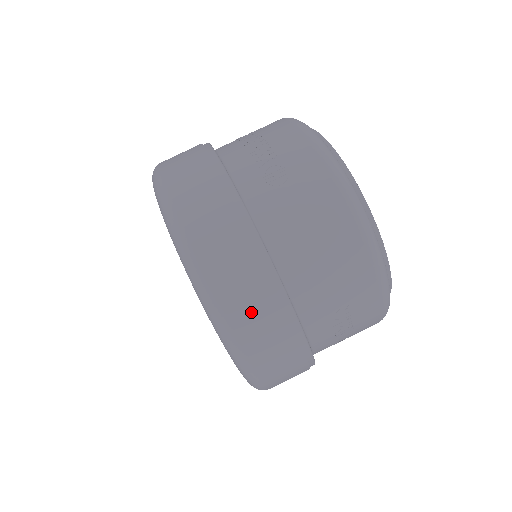
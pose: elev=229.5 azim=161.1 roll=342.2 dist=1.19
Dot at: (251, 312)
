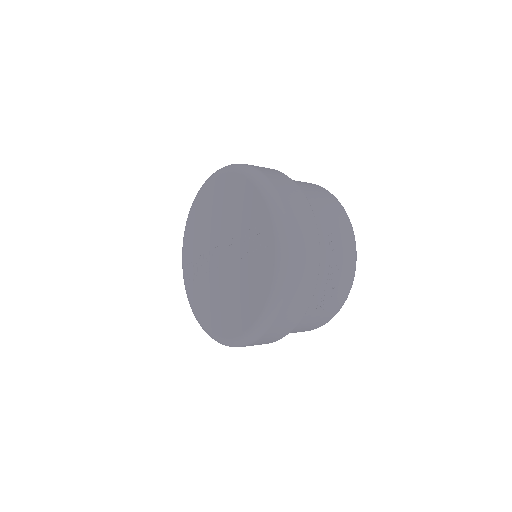
Dot at: (288, 191)
